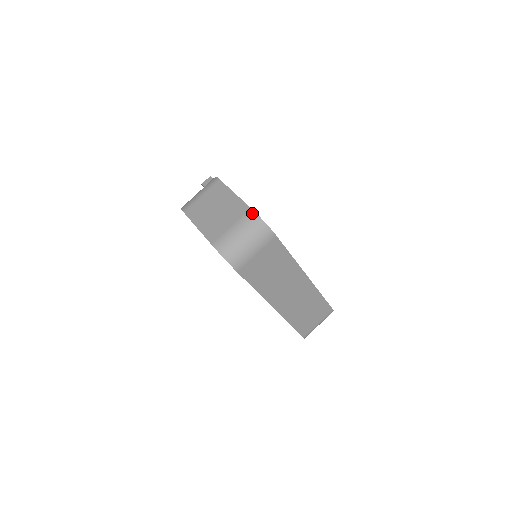
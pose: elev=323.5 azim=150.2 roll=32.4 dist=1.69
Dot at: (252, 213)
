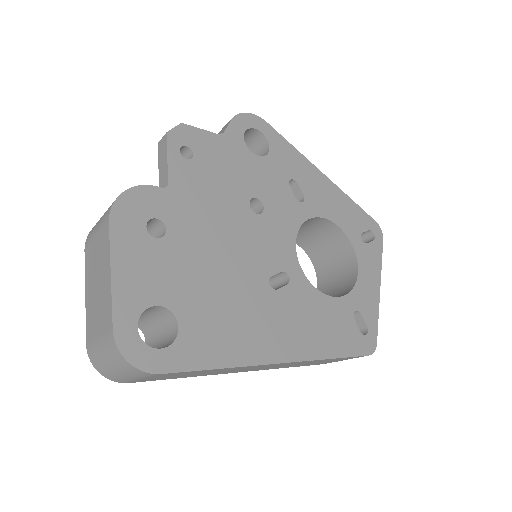
Dot at: (112, 341)
